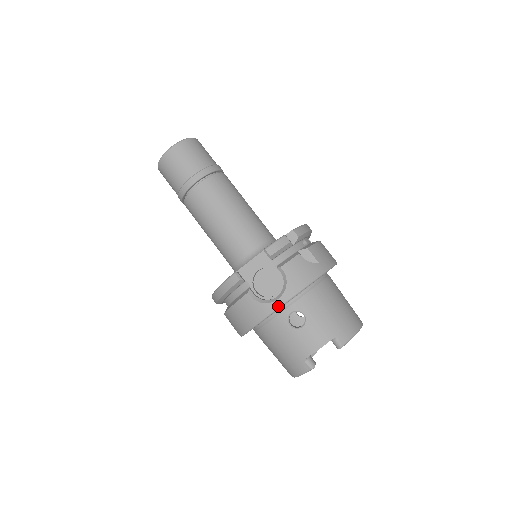
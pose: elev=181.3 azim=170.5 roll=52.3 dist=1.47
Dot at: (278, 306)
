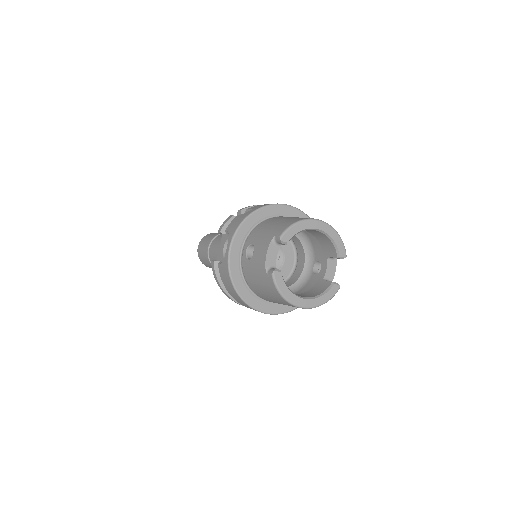
Dot at: (228, 251)
